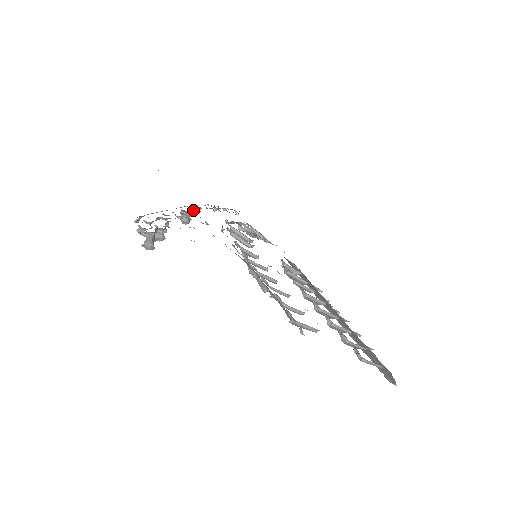
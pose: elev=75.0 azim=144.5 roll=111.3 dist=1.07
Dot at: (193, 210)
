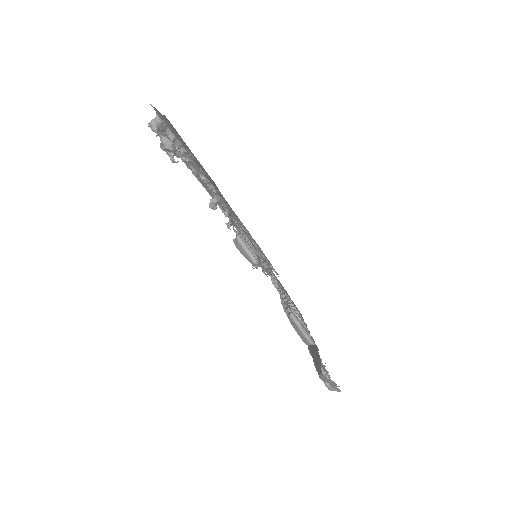
Dot at: (225, 211)
